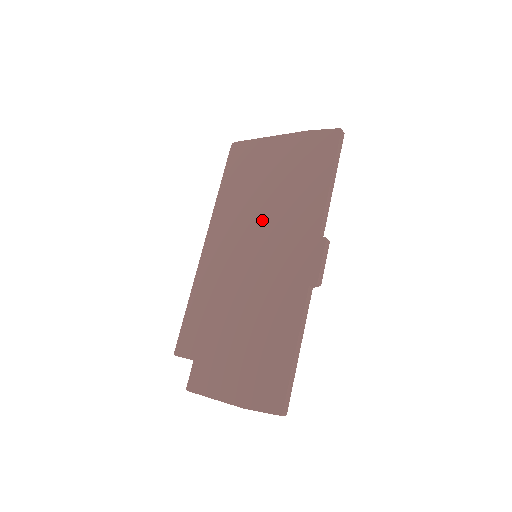
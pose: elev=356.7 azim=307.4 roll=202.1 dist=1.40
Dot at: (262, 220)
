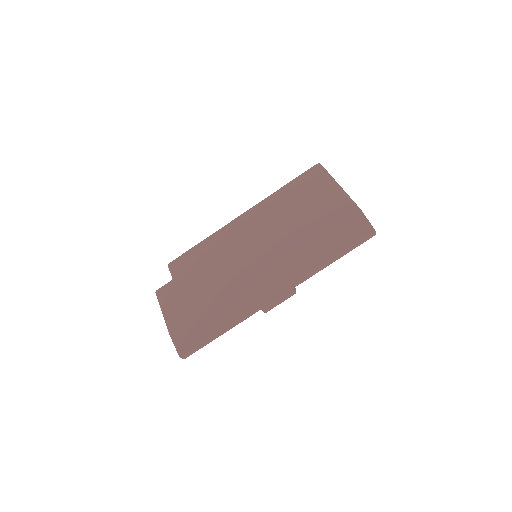
Dot at: (279, 238)
